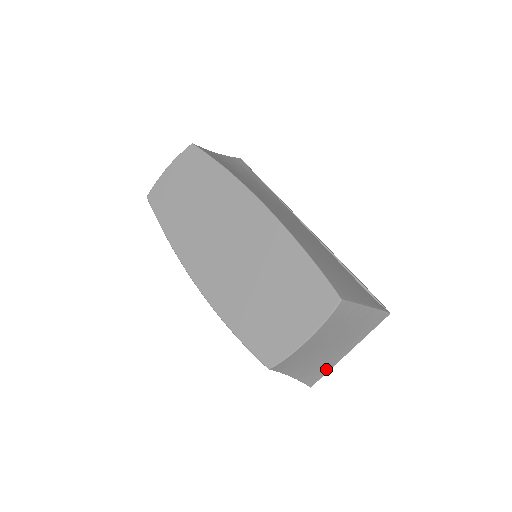
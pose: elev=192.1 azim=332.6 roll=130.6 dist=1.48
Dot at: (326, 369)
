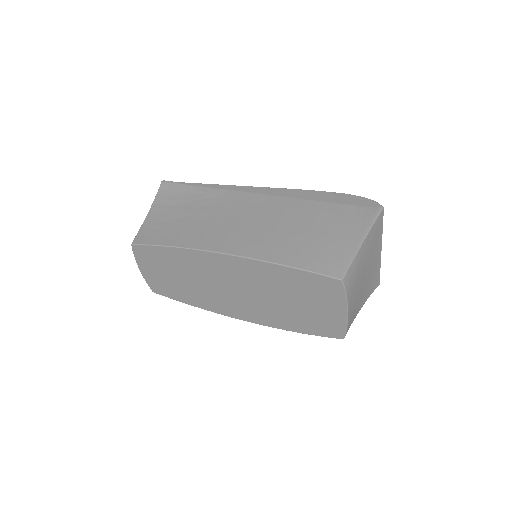
Dot at: (377, 272)
